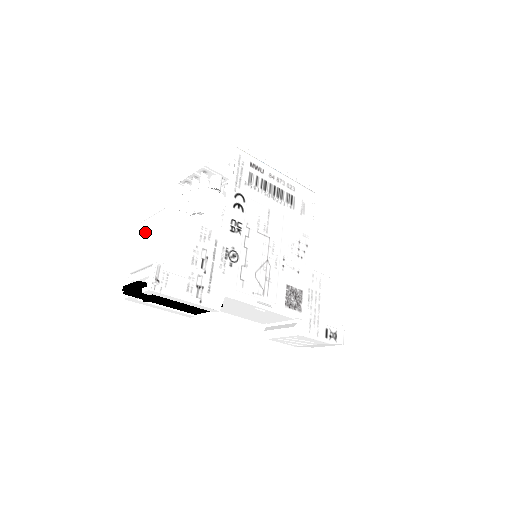
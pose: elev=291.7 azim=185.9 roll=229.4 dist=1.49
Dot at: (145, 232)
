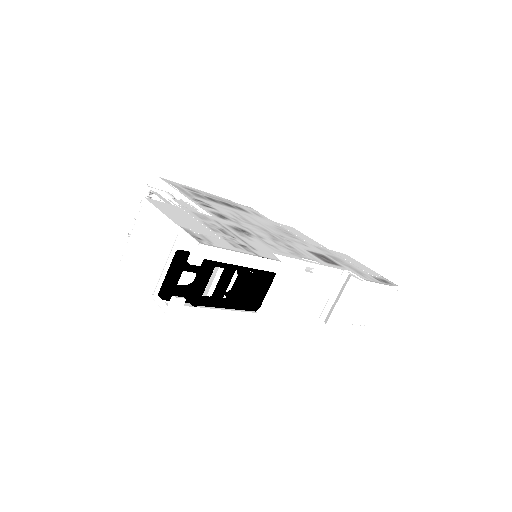
Dot at: (136, 248)
